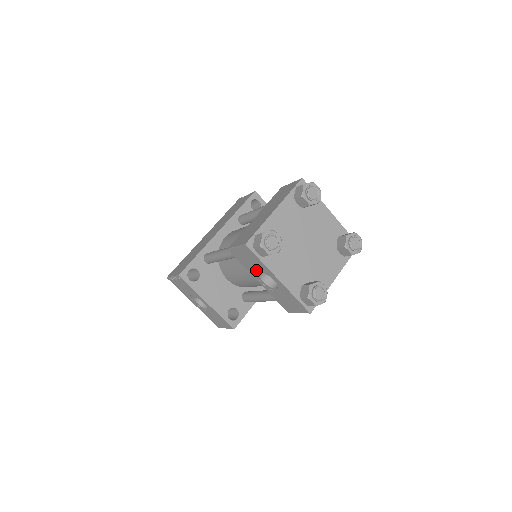
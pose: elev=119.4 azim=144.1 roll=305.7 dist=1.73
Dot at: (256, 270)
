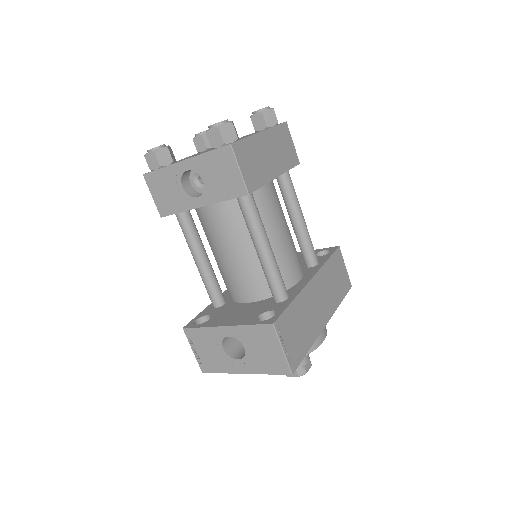
Dot at: (180, 193)
